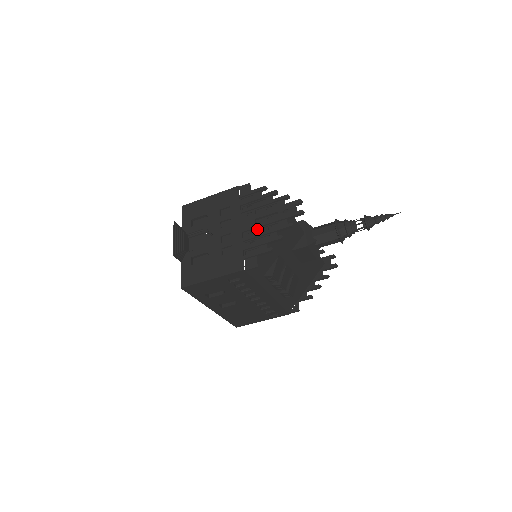
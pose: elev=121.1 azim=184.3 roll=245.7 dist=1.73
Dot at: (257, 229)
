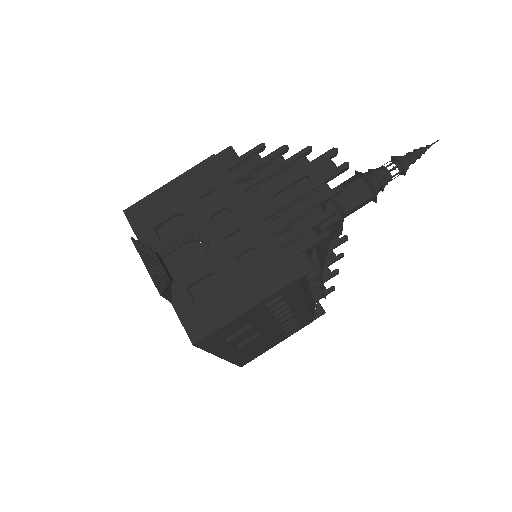
Dot at: (283, 210)
